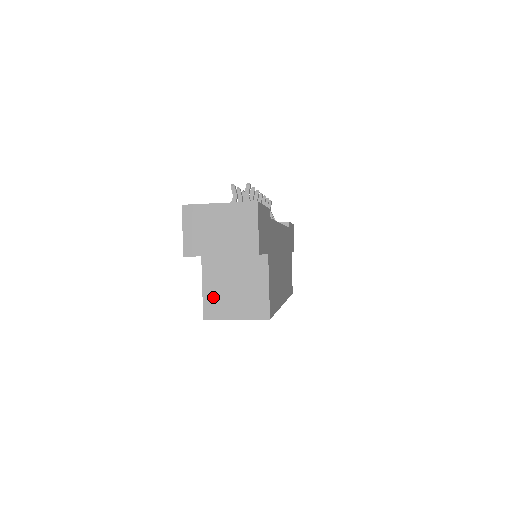
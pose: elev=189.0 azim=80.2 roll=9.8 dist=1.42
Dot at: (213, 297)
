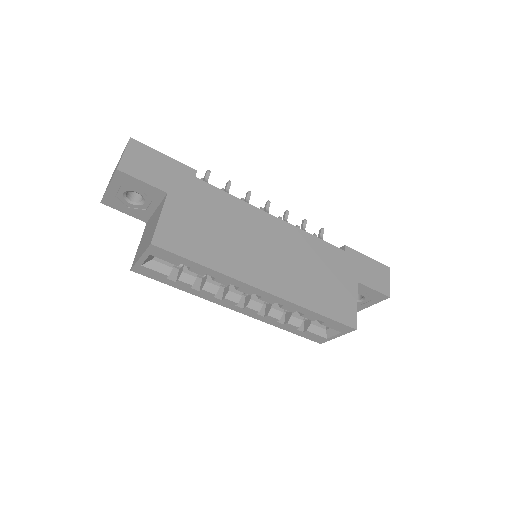
Dot at: (139, 249)
